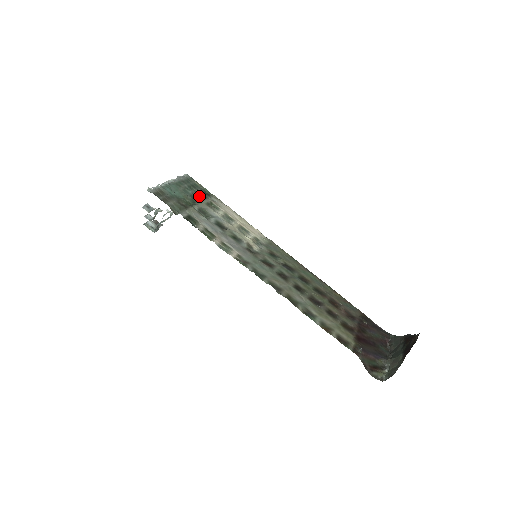
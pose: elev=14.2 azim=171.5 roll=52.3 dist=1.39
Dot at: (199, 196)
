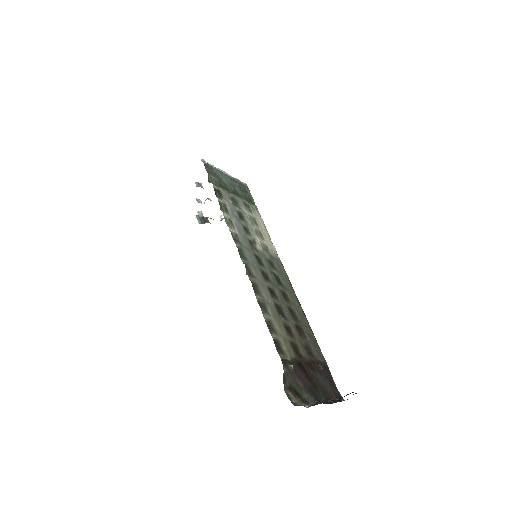
Dot at: (242, 196)
